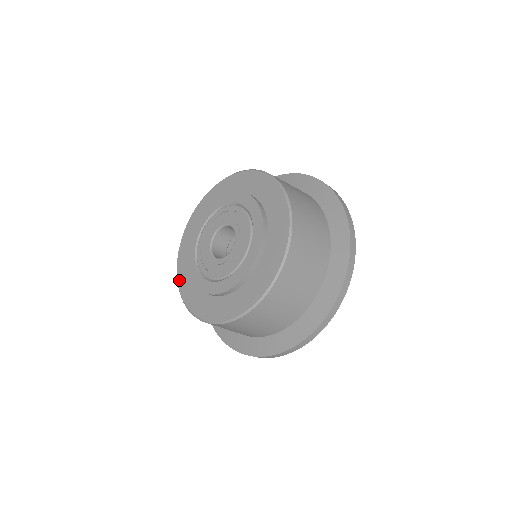
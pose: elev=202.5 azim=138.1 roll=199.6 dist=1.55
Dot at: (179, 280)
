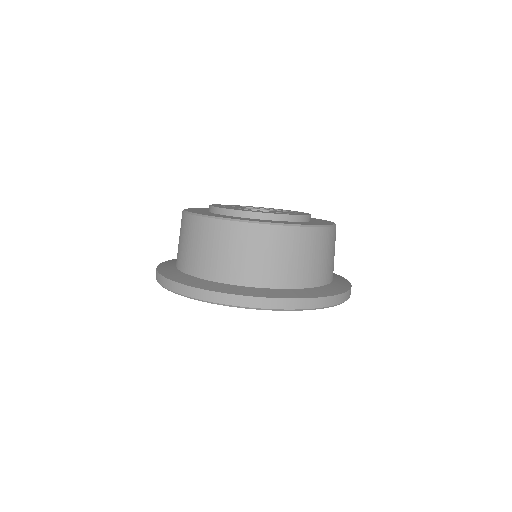
Dot at: (207, 208)
